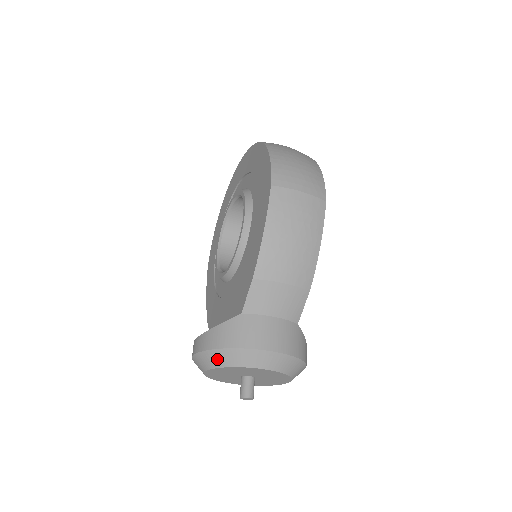
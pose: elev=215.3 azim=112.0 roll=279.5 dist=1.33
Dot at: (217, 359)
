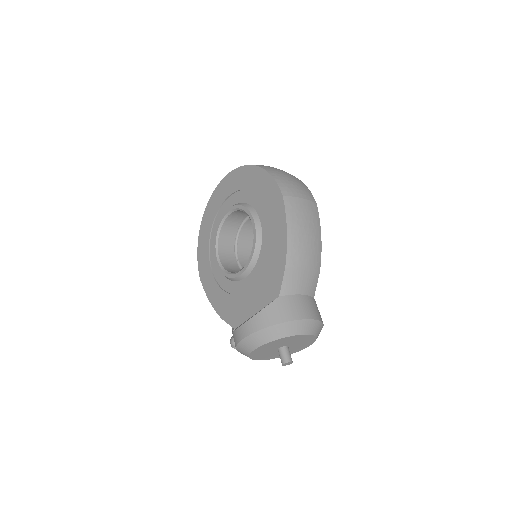
Dot at: (269, 335)
